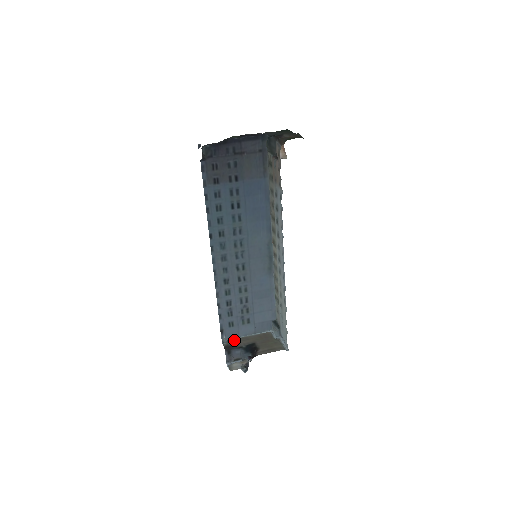
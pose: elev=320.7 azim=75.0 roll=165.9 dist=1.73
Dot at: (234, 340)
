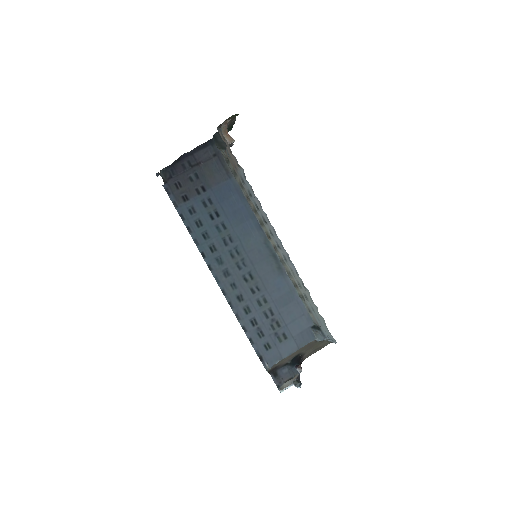
Dot at: (278, 362)
